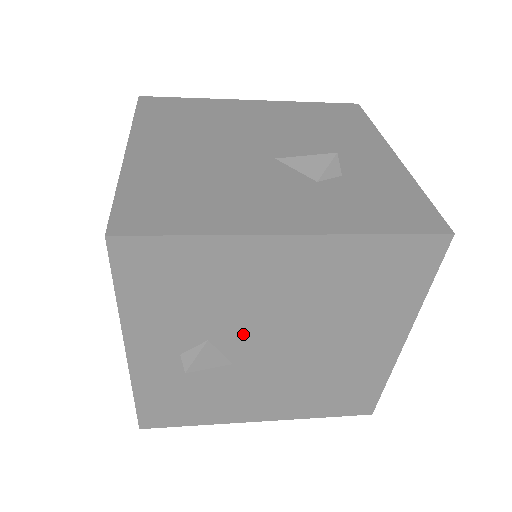
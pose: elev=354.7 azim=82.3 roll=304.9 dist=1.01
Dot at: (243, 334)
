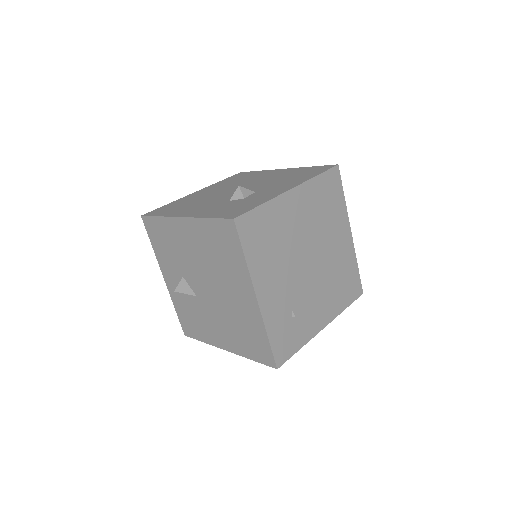
Dot at: (192, 276)
